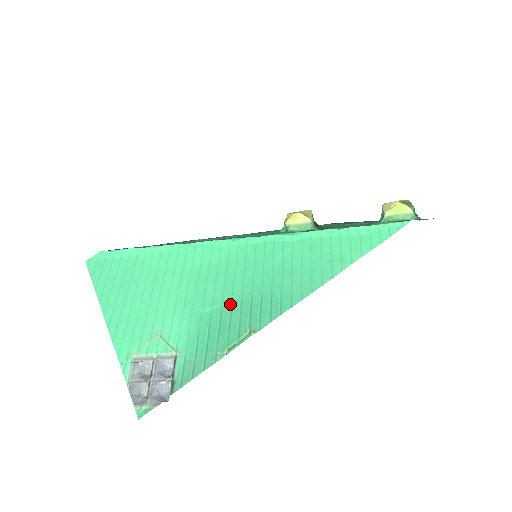
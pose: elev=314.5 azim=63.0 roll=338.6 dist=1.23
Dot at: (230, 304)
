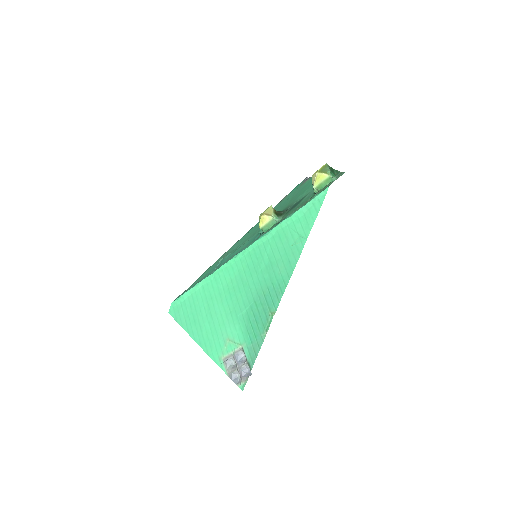
Dot at: (254, 302)
